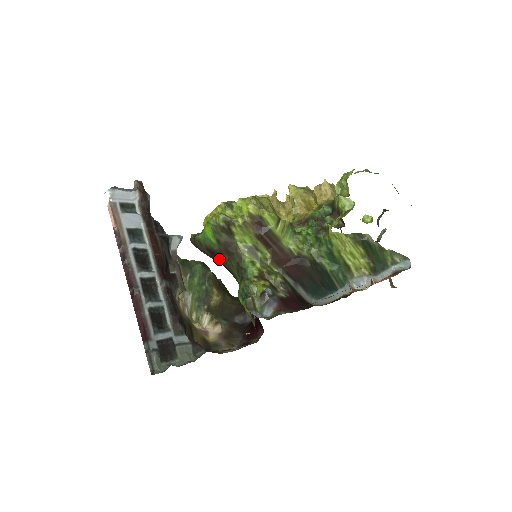
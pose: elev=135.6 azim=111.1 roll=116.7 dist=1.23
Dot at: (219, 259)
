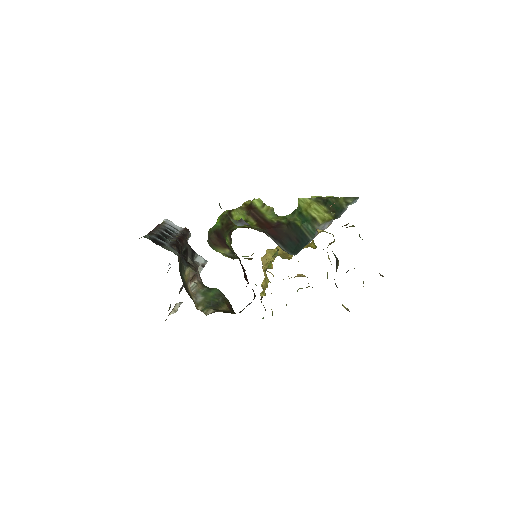
Dot at: (221, 237)
